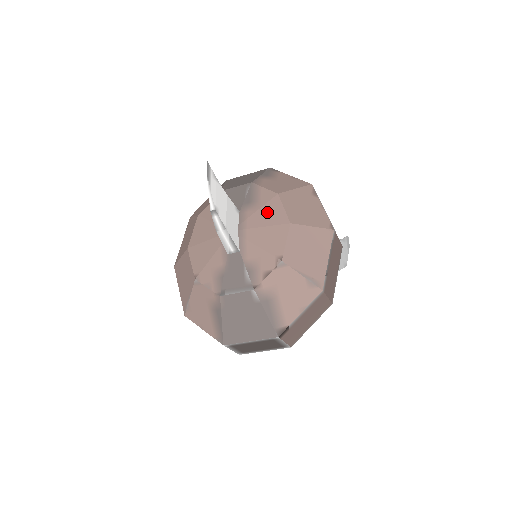
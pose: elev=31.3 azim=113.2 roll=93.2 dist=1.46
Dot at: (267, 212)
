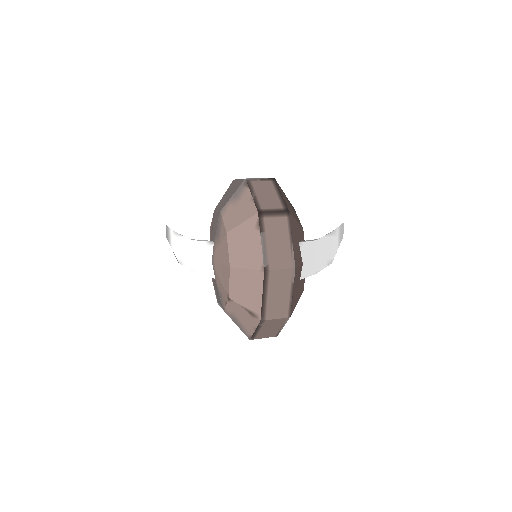
Dot at: (222, 250)
